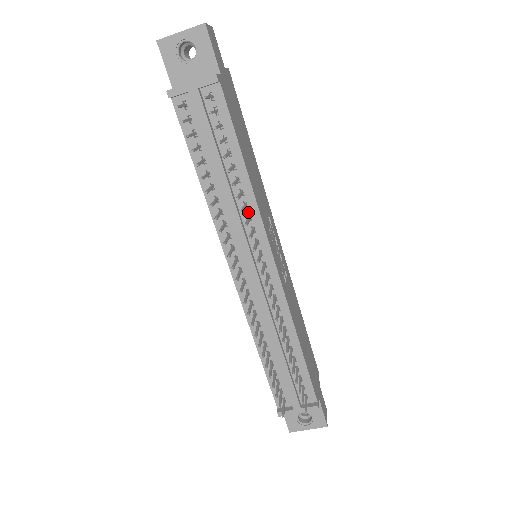
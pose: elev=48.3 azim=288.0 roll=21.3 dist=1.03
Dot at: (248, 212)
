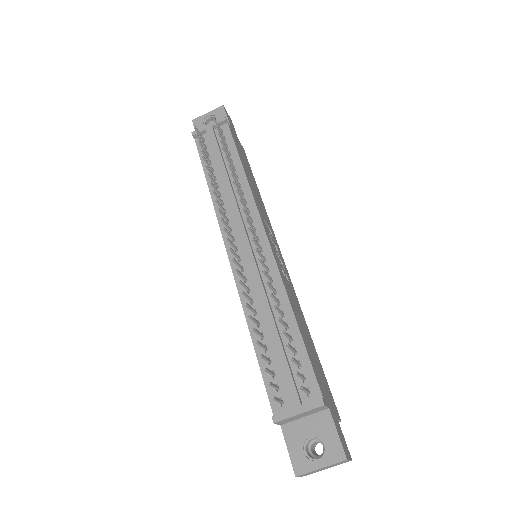
Dot at: (244, 199)
